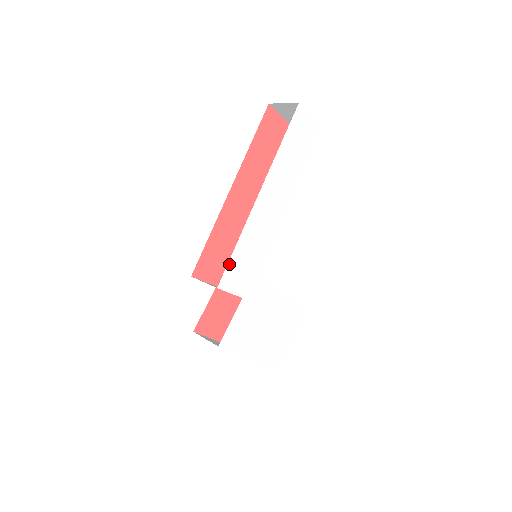
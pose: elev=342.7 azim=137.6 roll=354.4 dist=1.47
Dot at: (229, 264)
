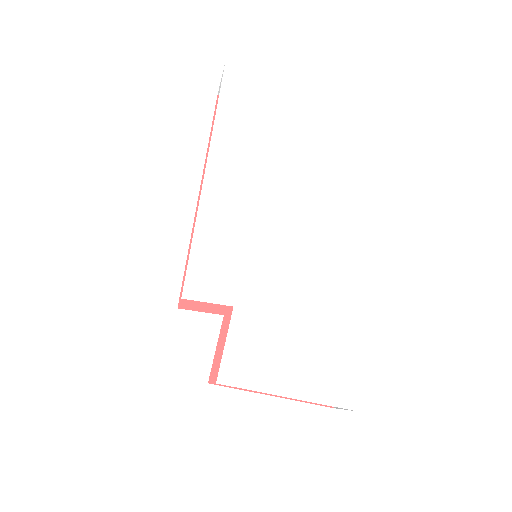
Dot at: (190, 264)
